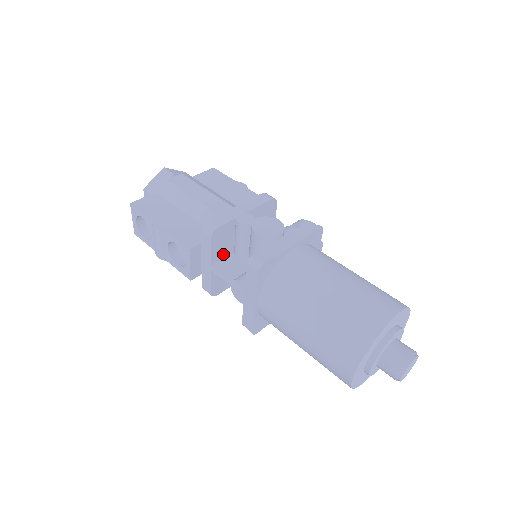
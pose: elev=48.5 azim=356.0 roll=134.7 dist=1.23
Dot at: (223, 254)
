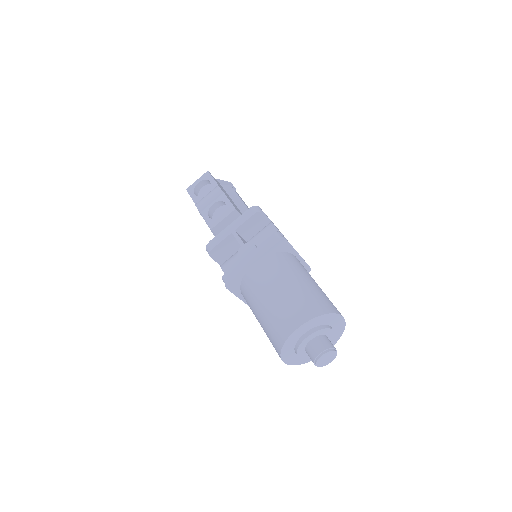
Dot at: (244, 233)
